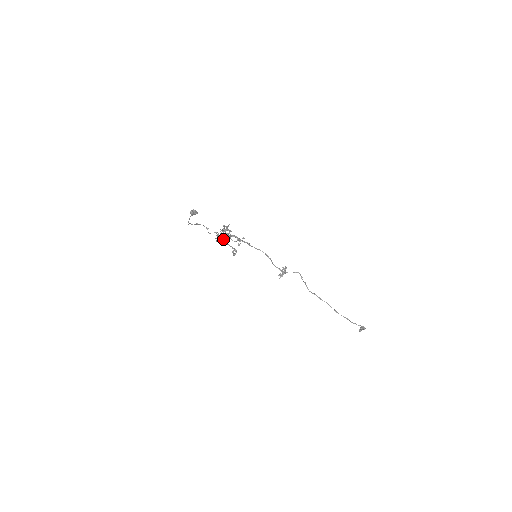
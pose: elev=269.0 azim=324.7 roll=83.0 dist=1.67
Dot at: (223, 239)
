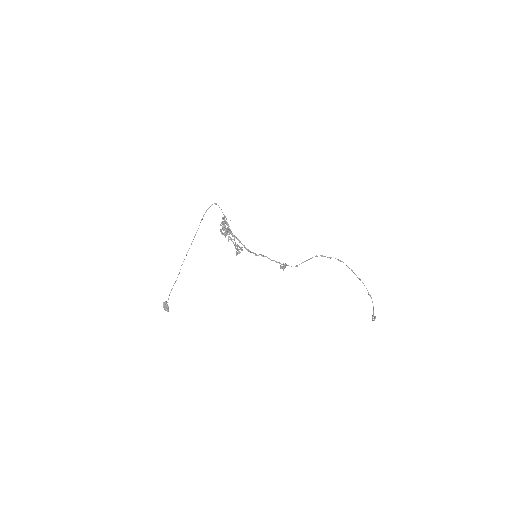
Dot at: (227, 228)
